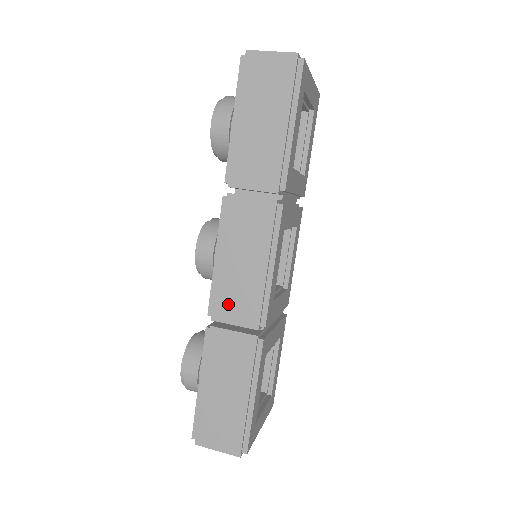
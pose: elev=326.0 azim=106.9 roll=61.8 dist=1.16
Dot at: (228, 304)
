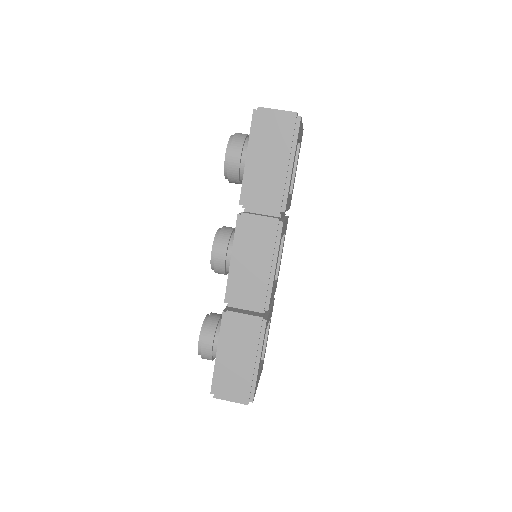
Dot at: (241, 294)
